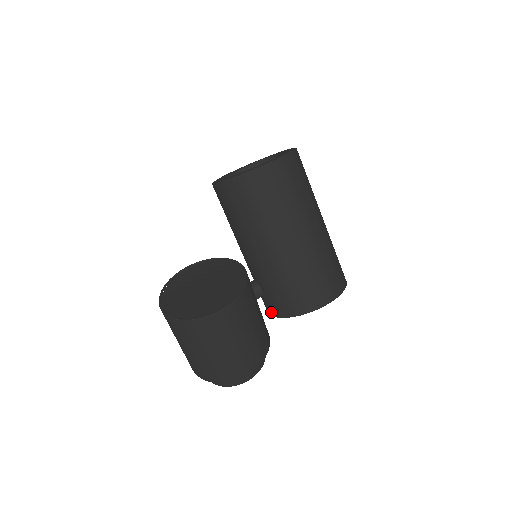
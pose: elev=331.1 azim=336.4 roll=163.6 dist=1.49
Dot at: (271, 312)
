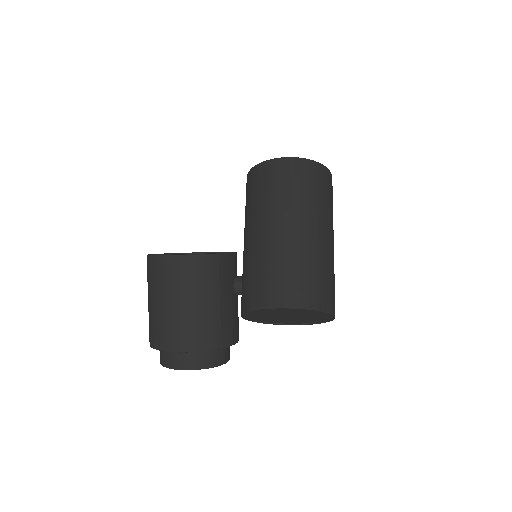
Dot at: occluded
